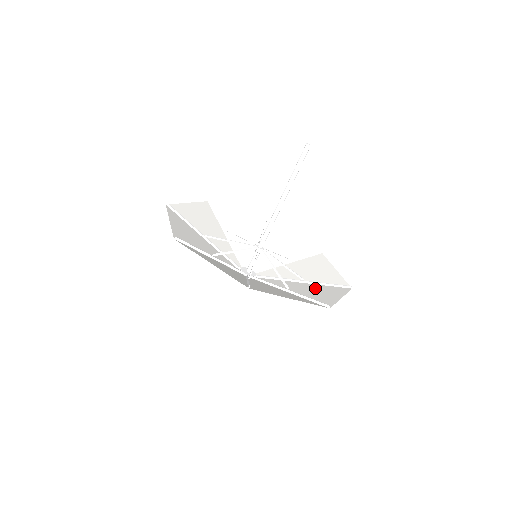
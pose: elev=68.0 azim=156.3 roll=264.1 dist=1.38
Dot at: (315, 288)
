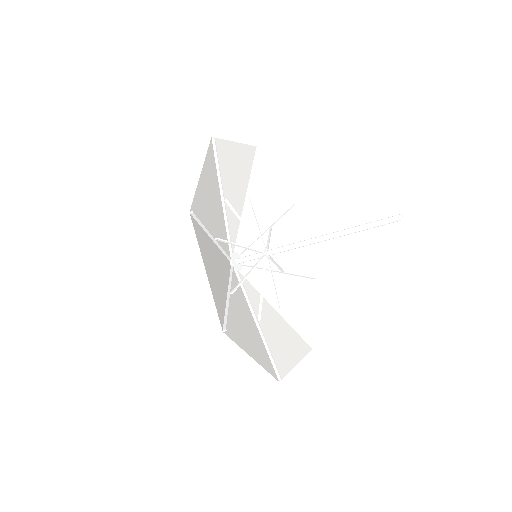
Dot at: (292, 289)
